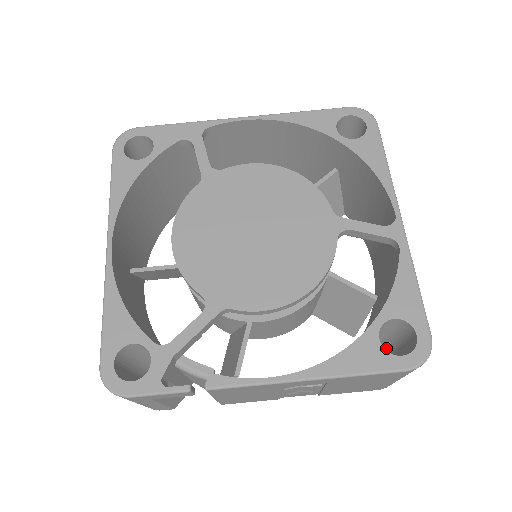
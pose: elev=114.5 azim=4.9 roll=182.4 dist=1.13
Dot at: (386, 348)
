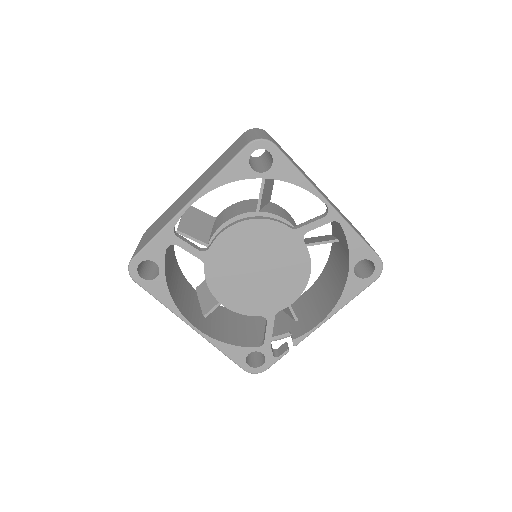
Dot at: occluded
